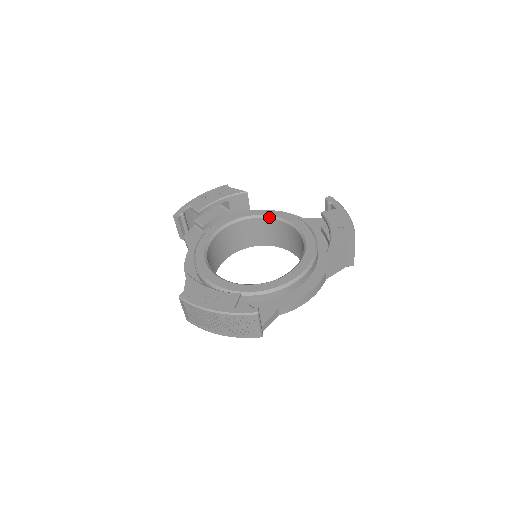
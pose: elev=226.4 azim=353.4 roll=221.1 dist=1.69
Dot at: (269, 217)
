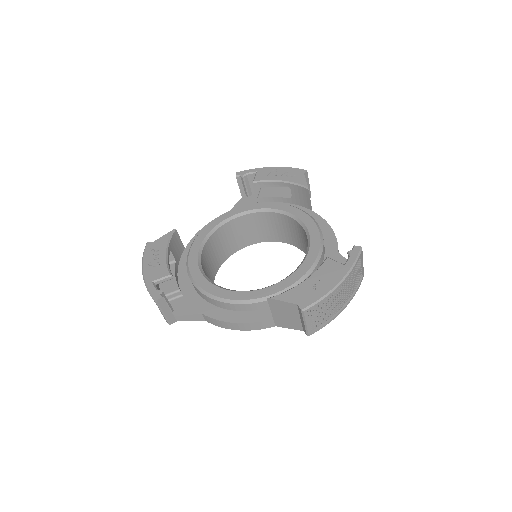
Dot at: (304, 227)
